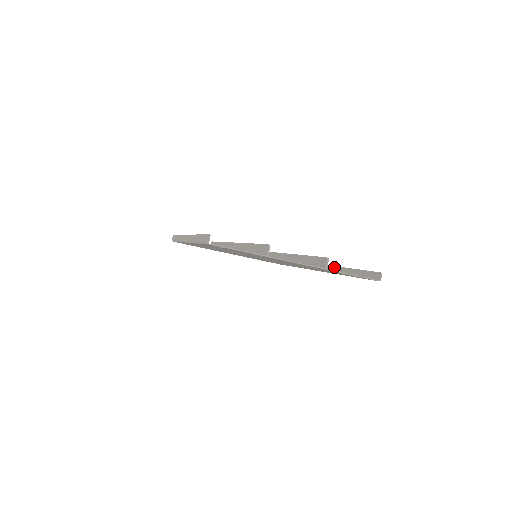
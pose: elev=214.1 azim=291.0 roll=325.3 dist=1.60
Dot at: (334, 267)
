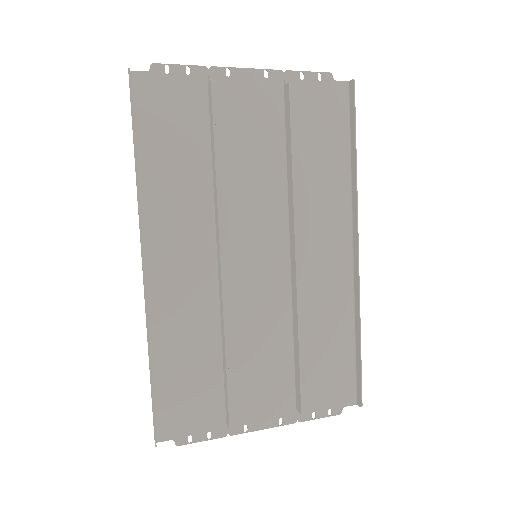
Dot at: (358, 295)
